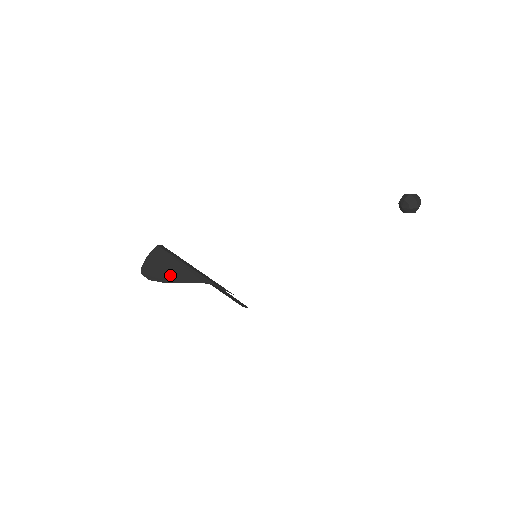
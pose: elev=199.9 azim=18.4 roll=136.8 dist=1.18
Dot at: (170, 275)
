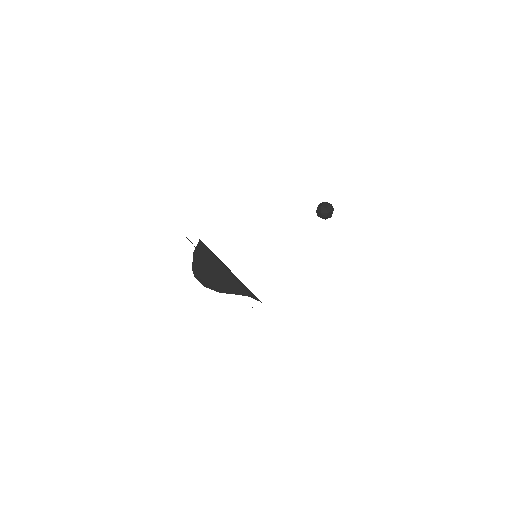
Dot at: (221, 283)
